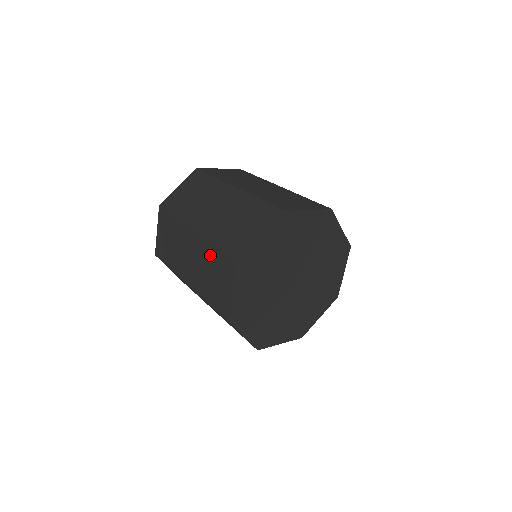
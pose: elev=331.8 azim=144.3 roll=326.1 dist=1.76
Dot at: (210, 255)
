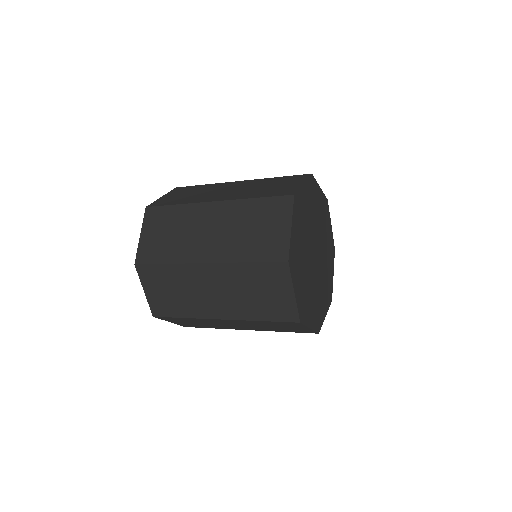
Dot at: (244, 276)
